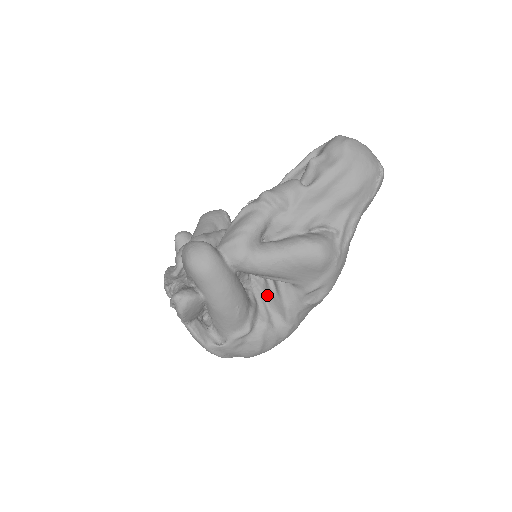
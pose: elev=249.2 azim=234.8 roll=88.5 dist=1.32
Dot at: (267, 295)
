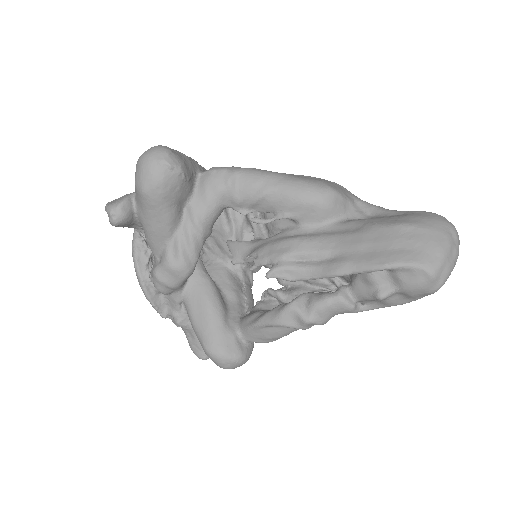
Dot at: occluded
